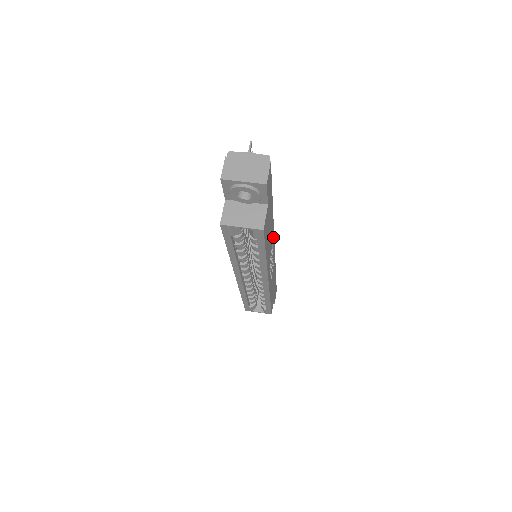
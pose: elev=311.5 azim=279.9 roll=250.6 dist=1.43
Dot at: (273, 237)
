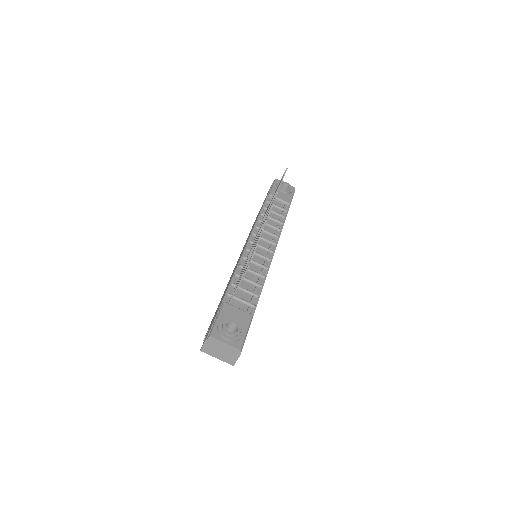
Dot at: occluded
